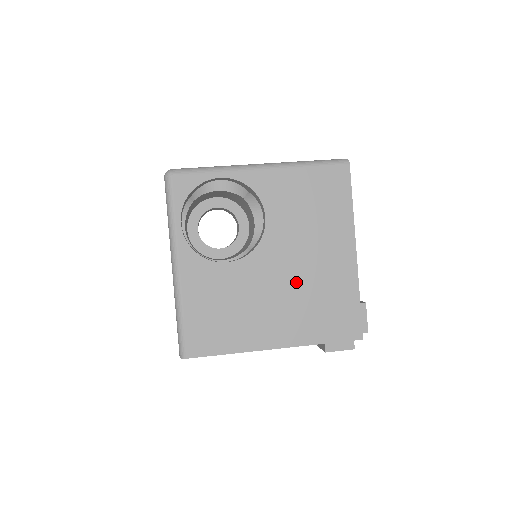
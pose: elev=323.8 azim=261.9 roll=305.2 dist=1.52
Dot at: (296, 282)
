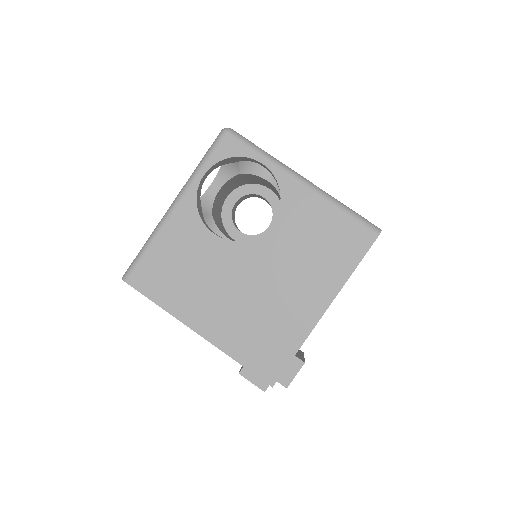
Dot at: (256, 294)
